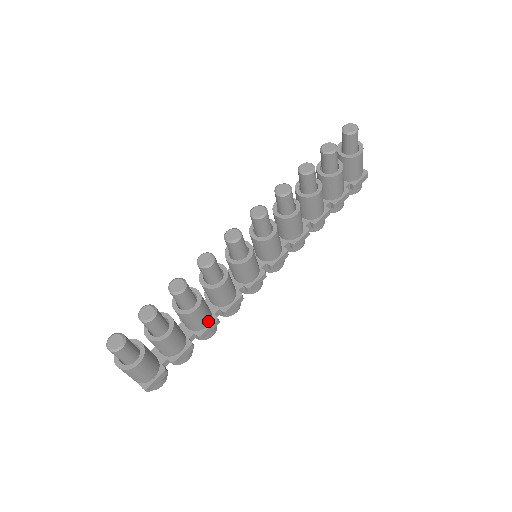
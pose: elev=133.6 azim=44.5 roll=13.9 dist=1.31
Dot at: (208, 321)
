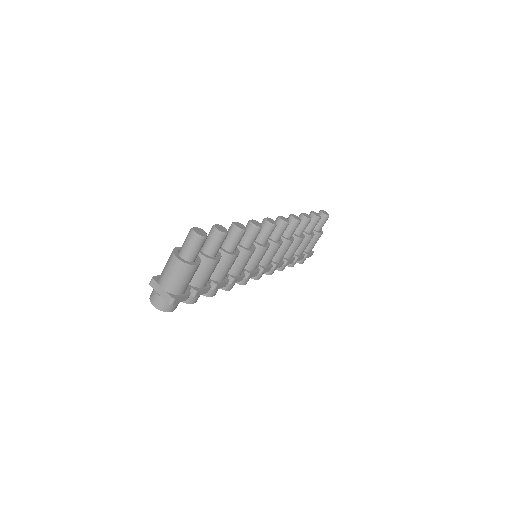
Dot at: occluded
